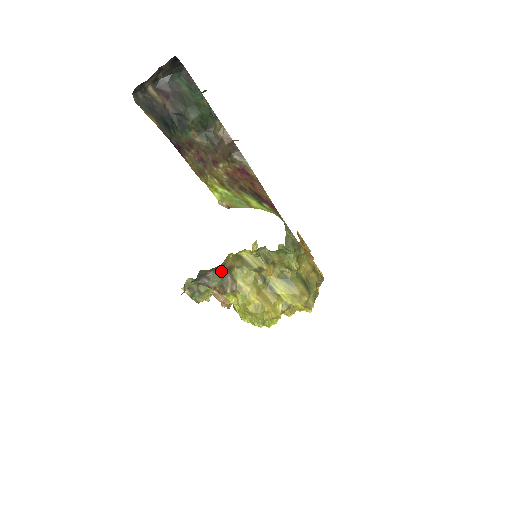
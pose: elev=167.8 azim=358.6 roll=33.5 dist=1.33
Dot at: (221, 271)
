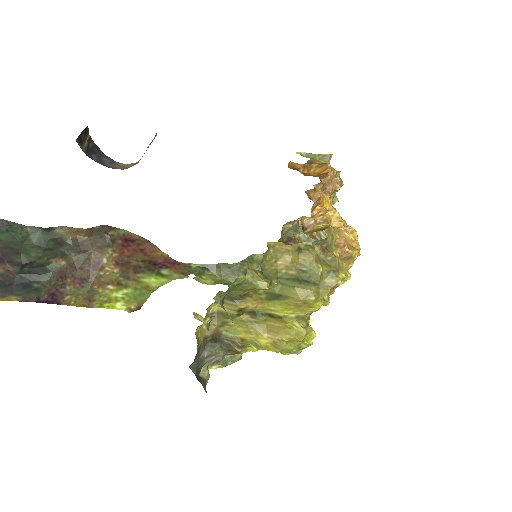
Dot at: (212, 342)
